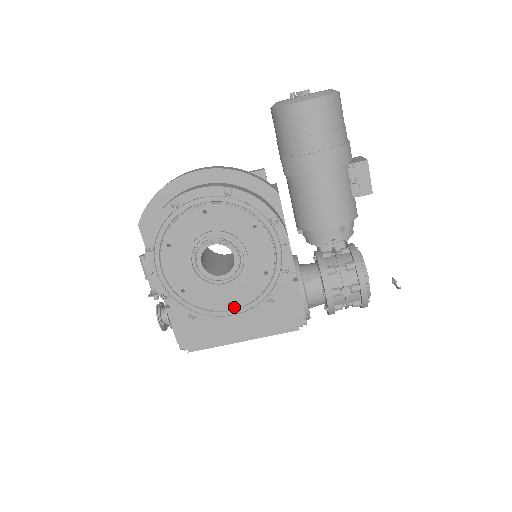
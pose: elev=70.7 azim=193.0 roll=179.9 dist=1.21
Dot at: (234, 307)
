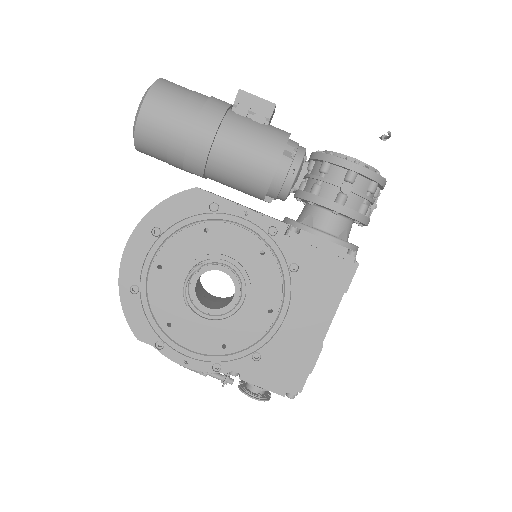
Dot at: (277, 310)
